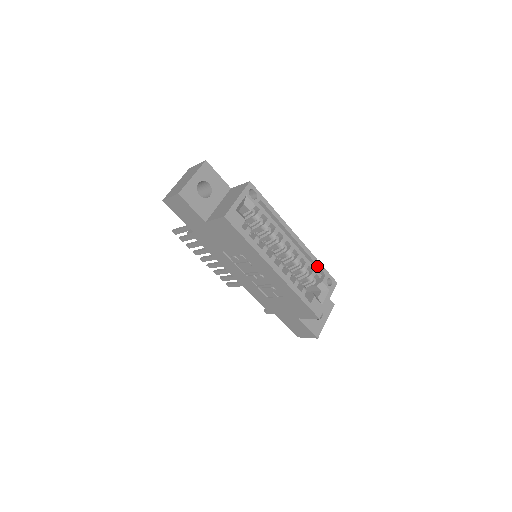
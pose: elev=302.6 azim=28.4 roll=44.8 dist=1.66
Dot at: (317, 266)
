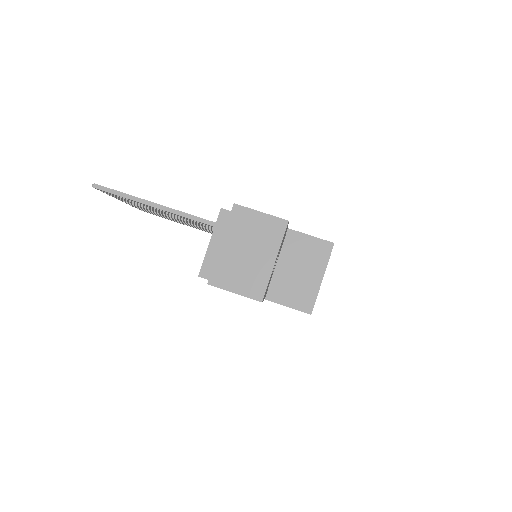
Dot at: occluded
